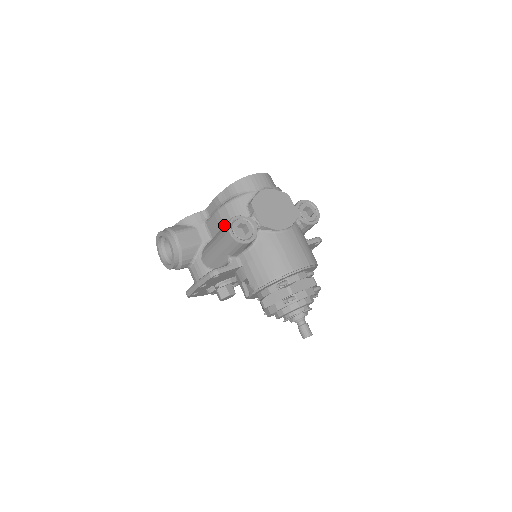
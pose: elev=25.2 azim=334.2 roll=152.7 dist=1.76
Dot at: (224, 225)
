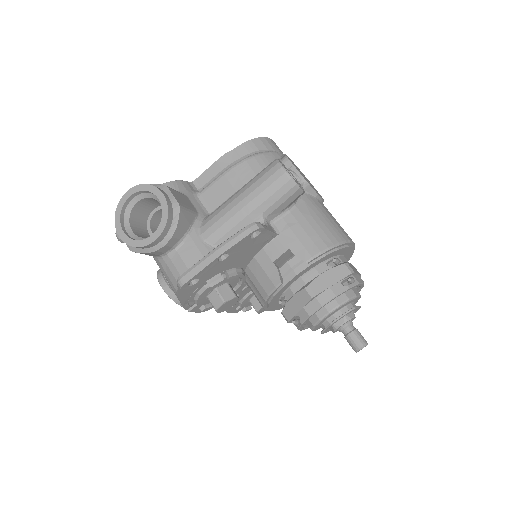
Dot at: (244, 184)
